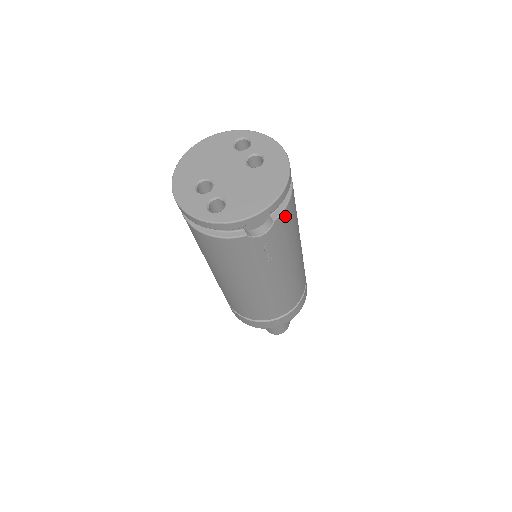
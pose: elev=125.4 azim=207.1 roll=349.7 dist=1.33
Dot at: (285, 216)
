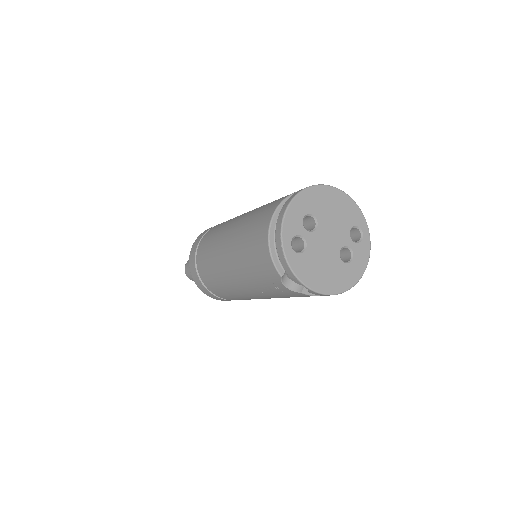
Dot at: (308, 296)
